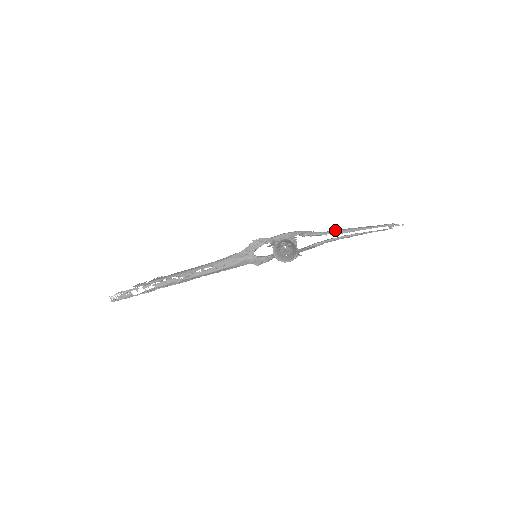
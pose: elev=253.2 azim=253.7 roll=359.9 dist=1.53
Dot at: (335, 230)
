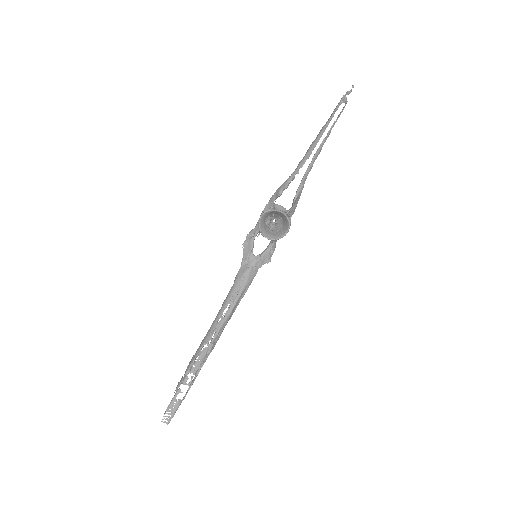
Dot at: (301, 160)
